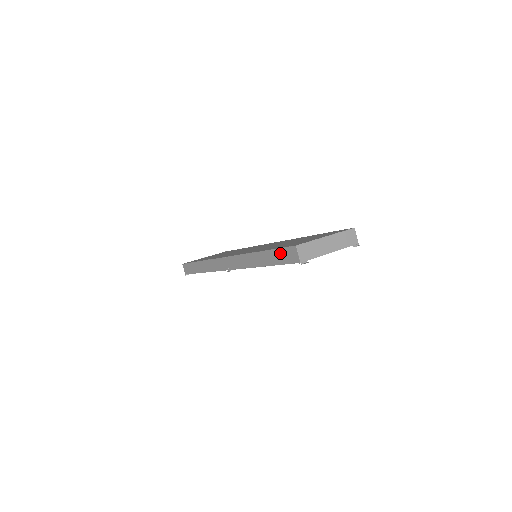
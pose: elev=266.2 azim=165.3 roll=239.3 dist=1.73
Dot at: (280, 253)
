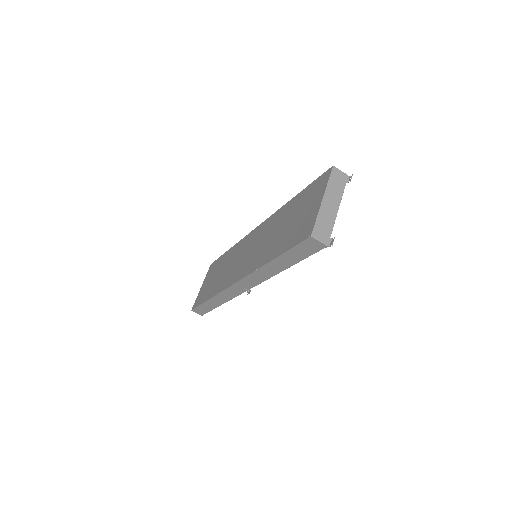
Dot at: (297, 251)
